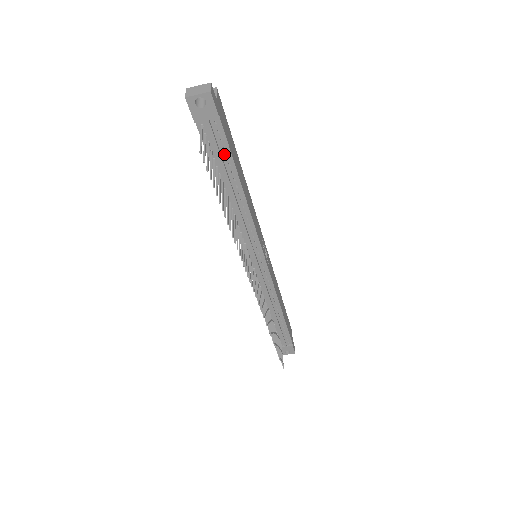
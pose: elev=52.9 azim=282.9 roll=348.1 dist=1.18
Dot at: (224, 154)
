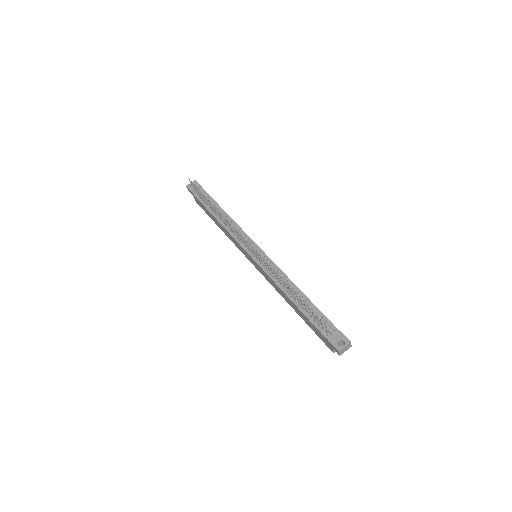
Dot at: occluded
